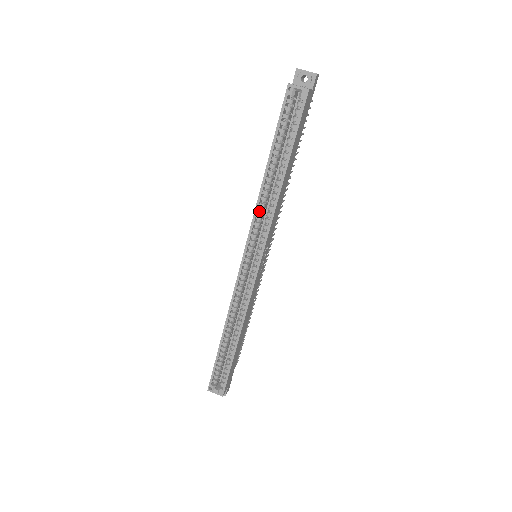
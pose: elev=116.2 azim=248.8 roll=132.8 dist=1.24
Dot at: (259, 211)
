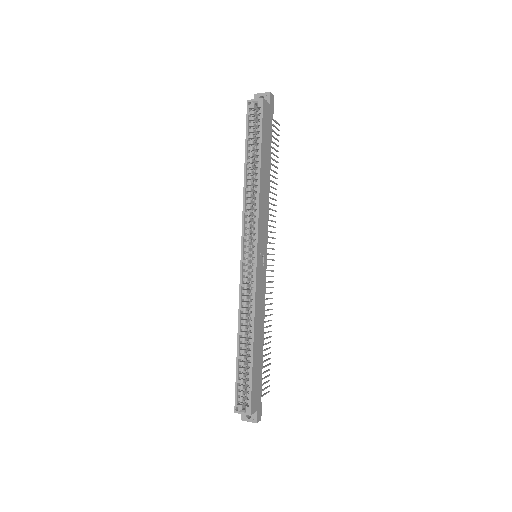
Dot at: (247, 207)
